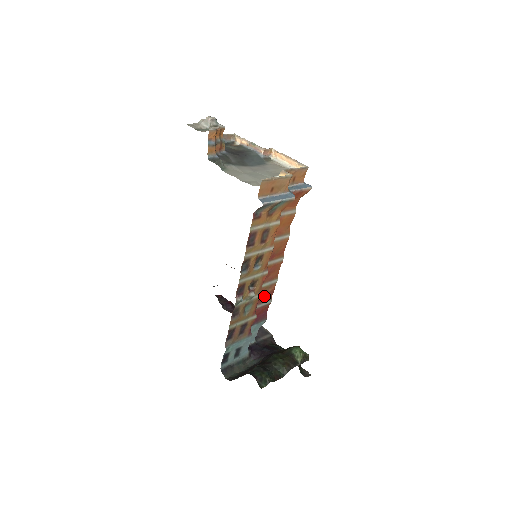
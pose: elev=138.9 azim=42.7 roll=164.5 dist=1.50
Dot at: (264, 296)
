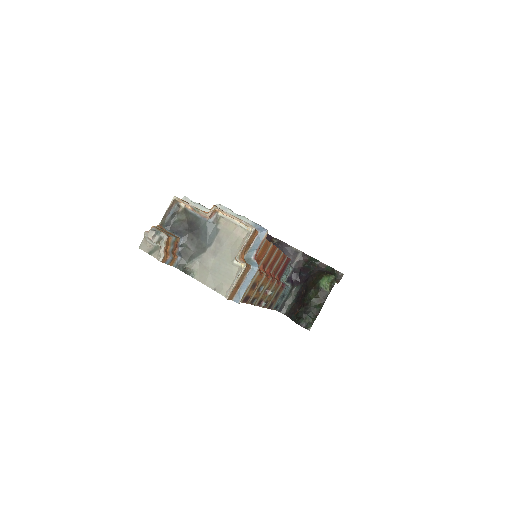
Dot at: (279, 265)
